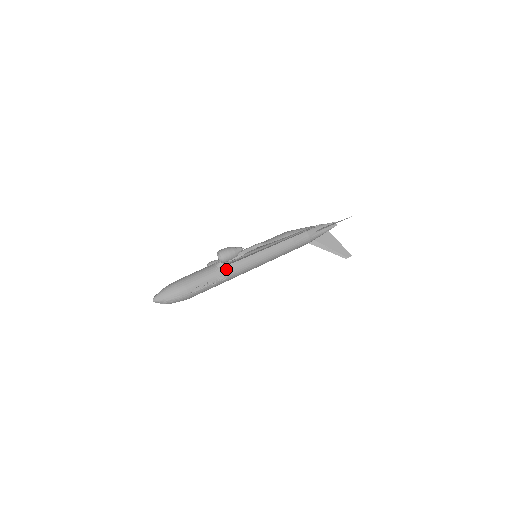
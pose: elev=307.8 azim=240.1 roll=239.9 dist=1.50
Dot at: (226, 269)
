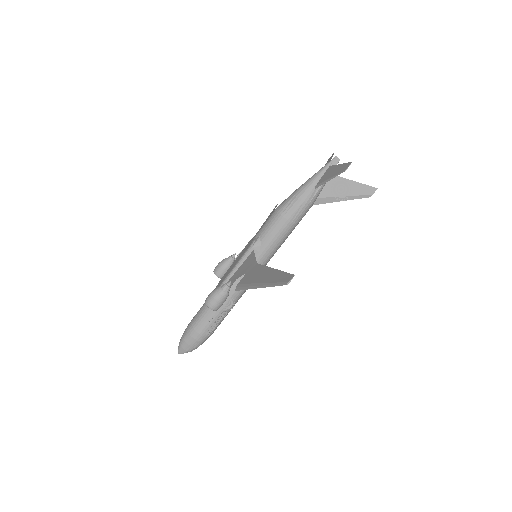
Dot at: occluded
